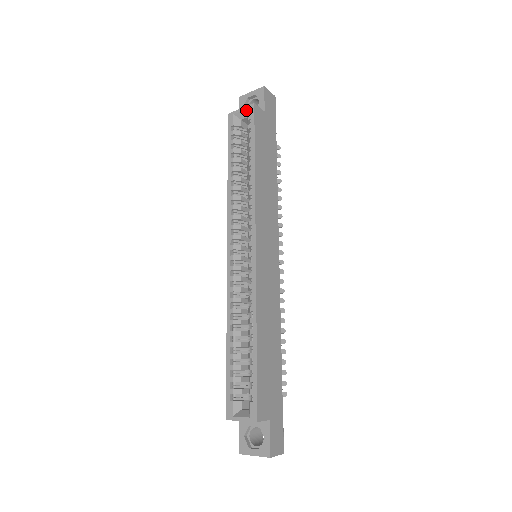
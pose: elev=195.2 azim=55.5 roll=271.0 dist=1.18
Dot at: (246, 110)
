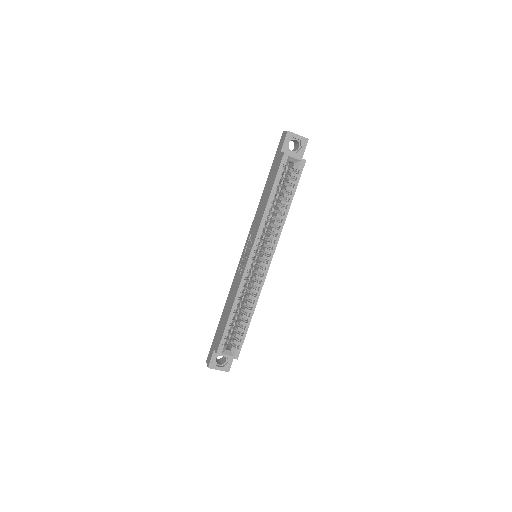
Dot at: (298, 160)
